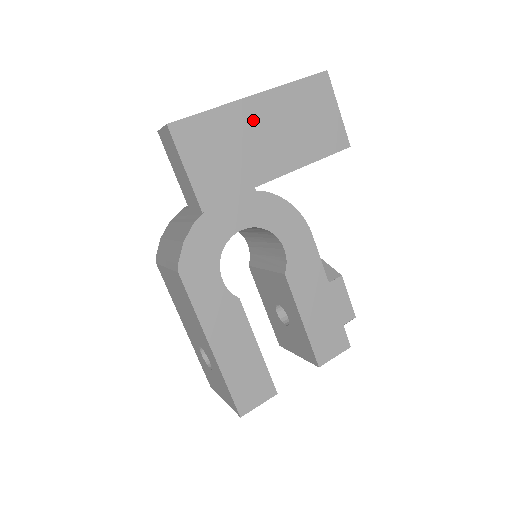
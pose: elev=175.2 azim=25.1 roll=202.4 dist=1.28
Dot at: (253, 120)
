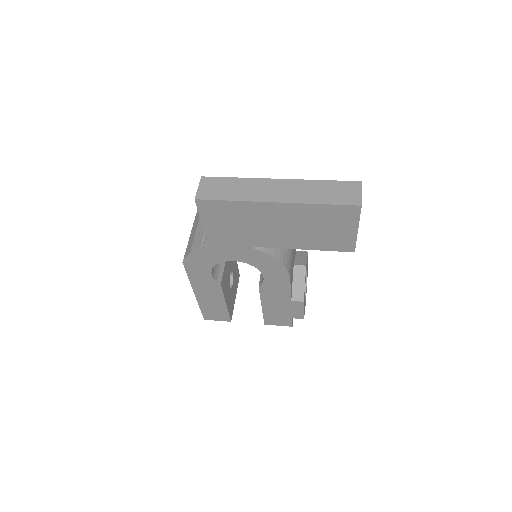
Dot at: (269, 215)
